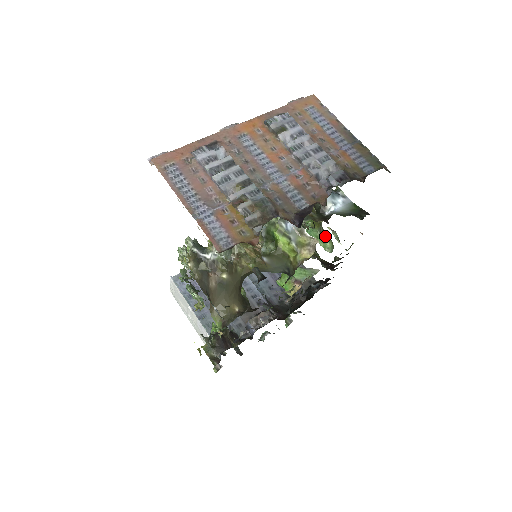
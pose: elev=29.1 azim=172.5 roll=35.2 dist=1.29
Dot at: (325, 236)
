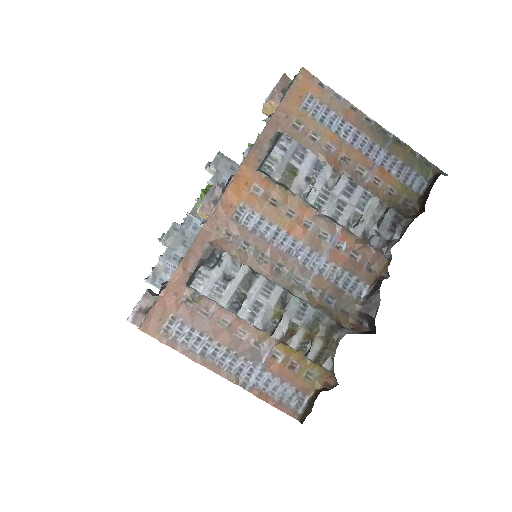
Dot at: occluded
